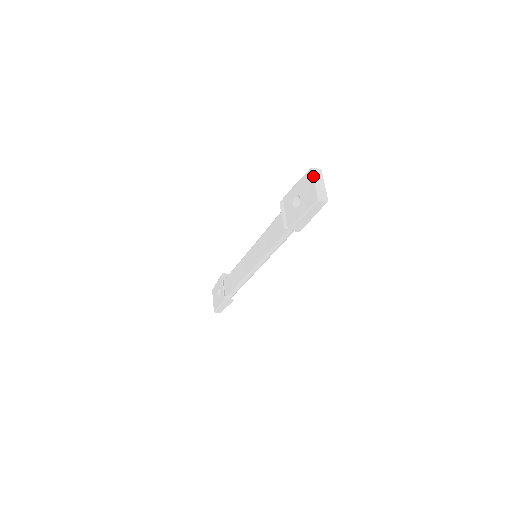
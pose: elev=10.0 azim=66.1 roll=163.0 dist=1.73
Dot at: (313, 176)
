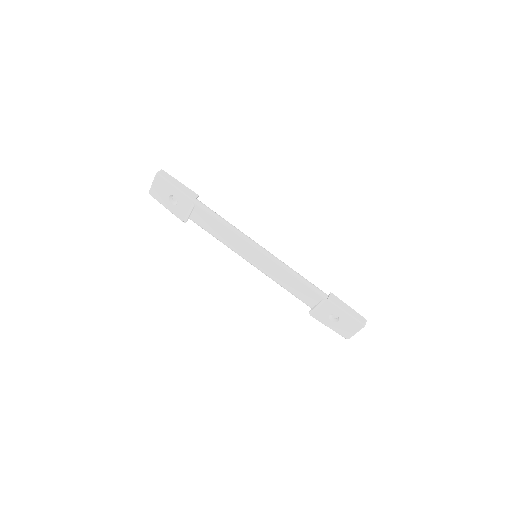
Dot at: occluded
